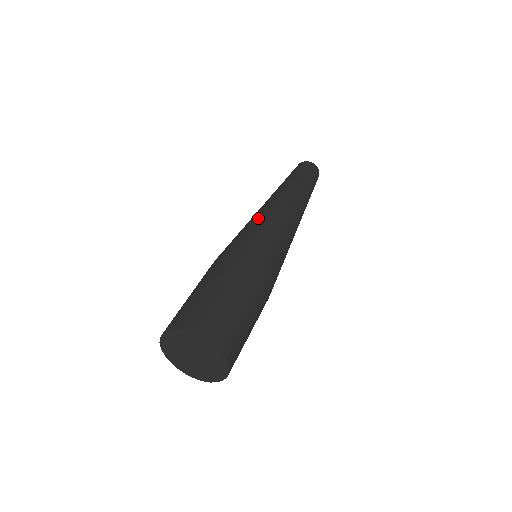
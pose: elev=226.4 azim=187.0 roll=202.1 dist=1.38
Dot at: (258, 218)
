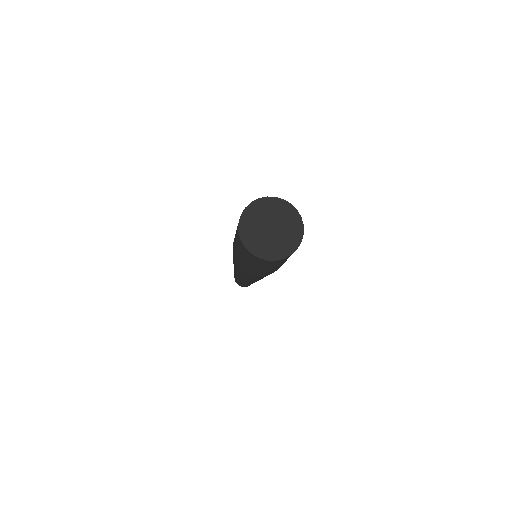
Dot at: occluded
